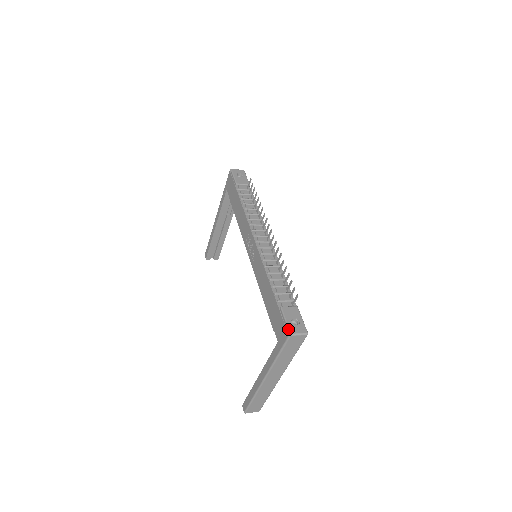
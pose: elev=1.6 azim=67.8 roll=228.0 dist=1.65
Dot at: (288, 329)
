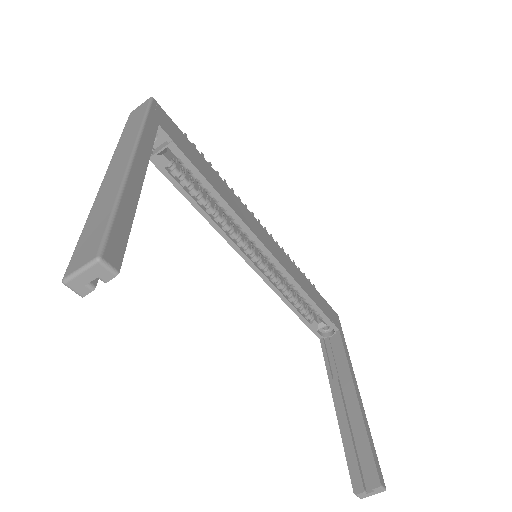
Dot at: occluded
